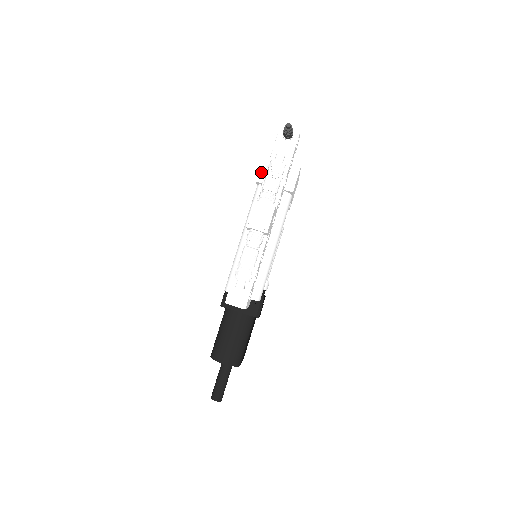
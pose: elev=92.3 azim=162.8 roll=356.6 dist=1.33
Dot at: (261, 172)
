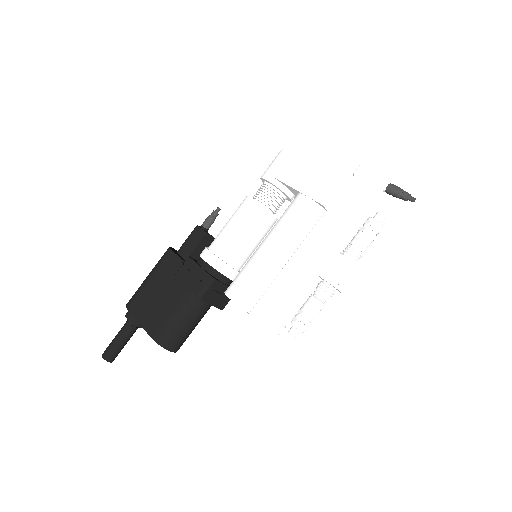
Dot at: (331, 196)
